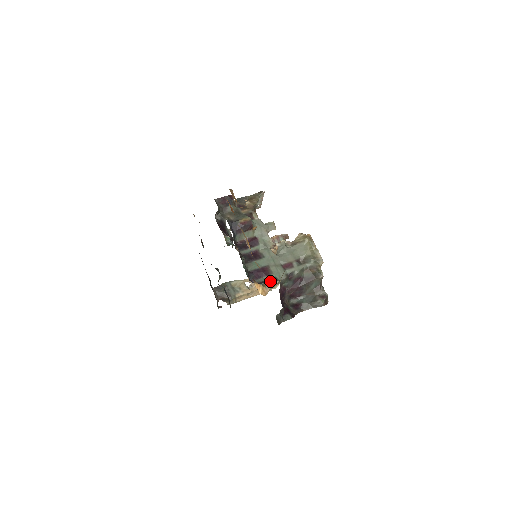
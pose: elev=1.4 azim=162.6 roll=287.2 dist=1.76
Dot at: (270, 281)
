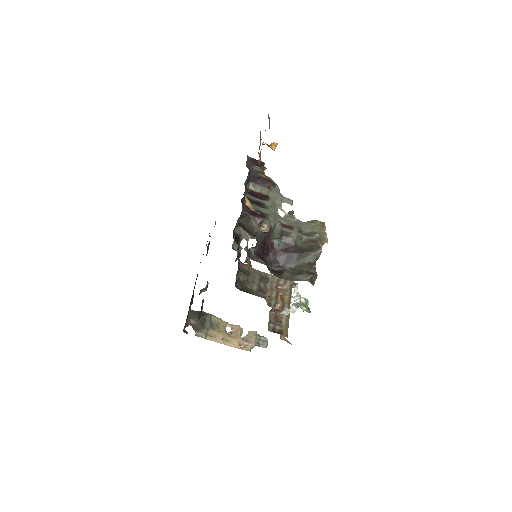
Dot at: occluded
